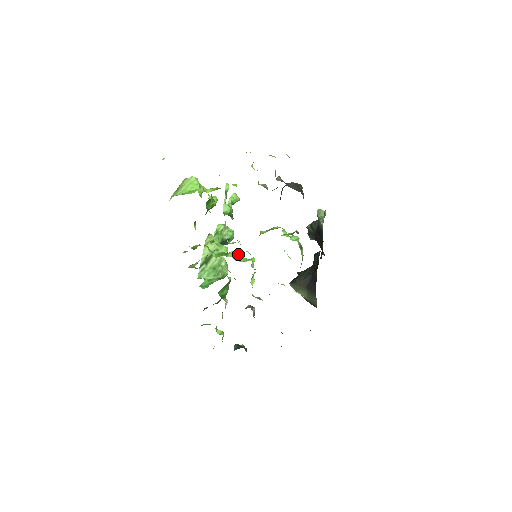
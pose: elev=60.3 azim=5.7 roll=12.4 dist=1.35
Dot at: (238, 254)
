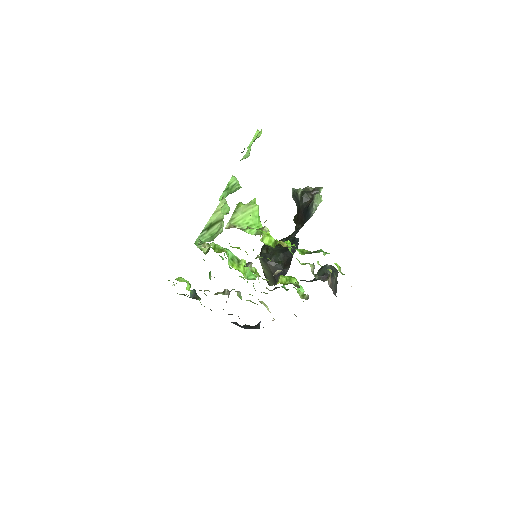
Dot at: occluded
